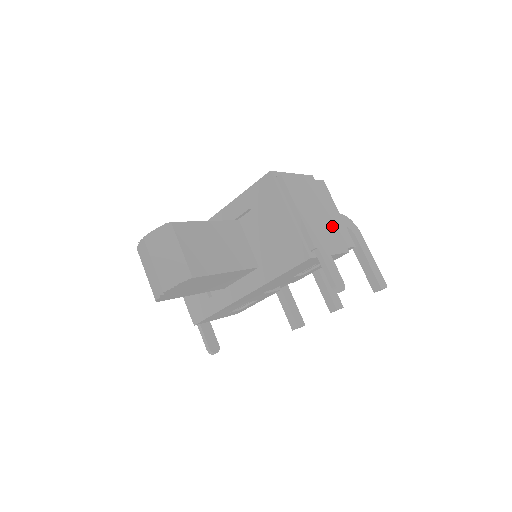
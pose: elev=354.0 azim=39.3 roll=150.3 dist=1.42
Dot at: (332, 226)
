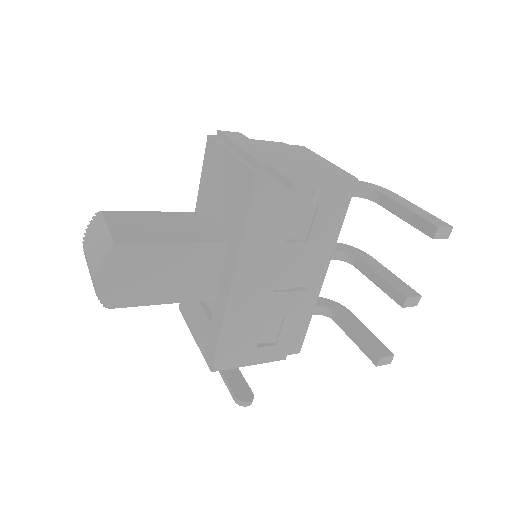
Dot at: (311, 165)
